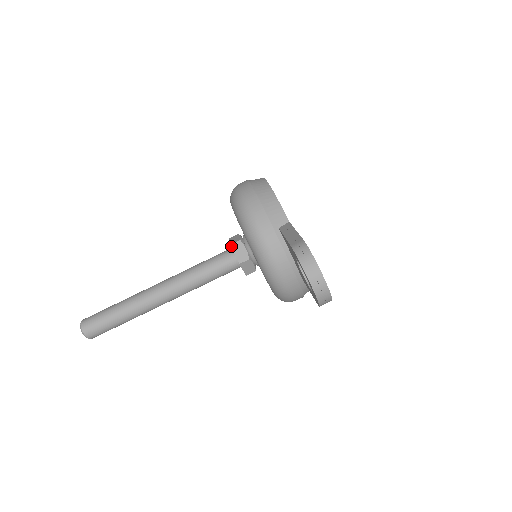
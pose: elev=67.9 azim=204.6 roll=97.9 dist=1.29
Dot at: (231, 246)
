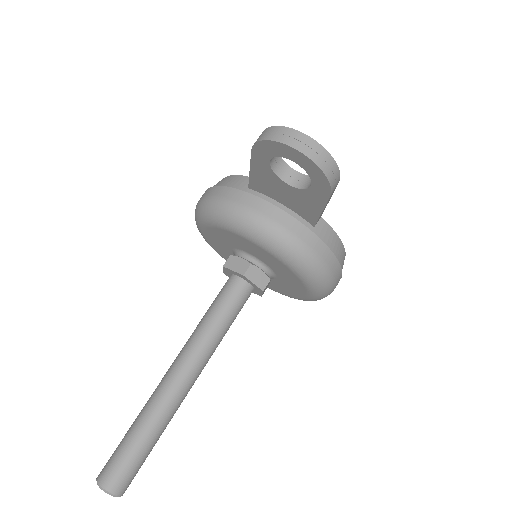
Dot at: (224, 267)
